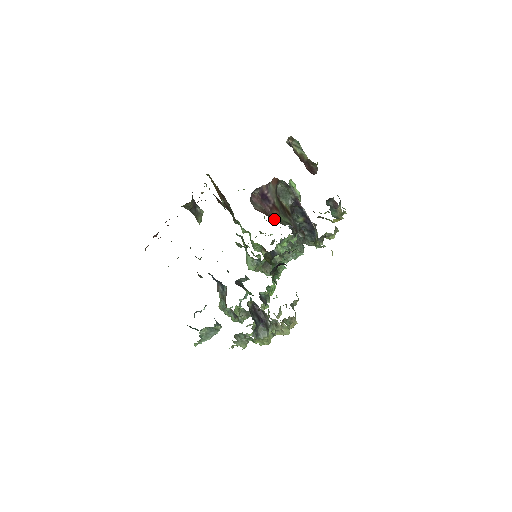
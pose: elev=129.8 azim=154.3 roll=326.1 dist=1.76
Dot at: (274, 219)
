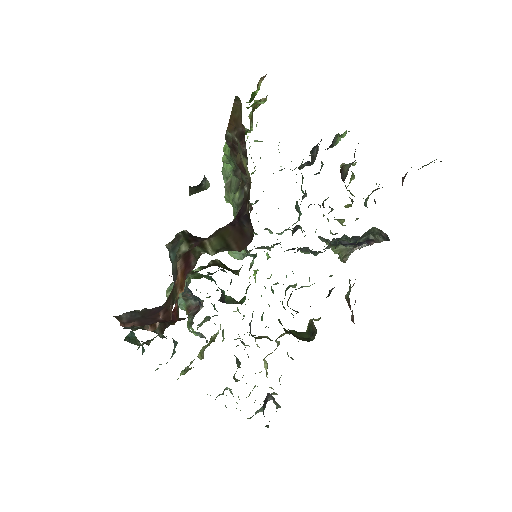
Dot at: (347, 297)
